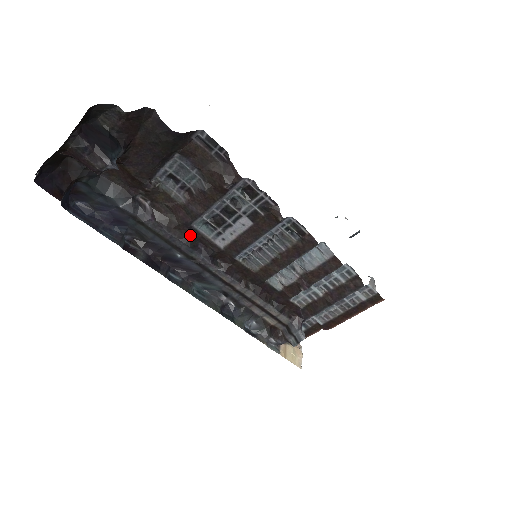
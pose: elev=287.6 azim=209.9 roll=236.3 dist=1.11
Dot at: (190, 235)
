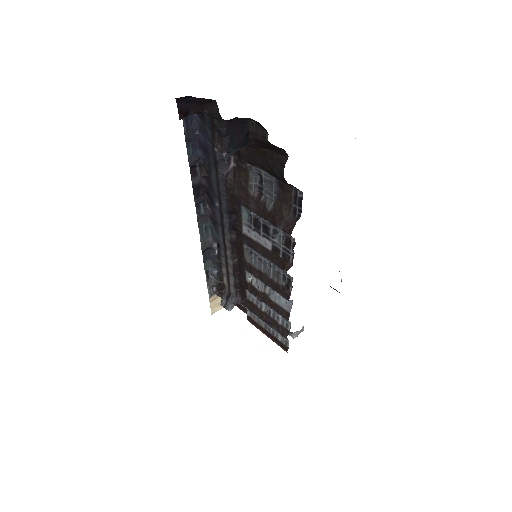
Dot at: (235, 206)
